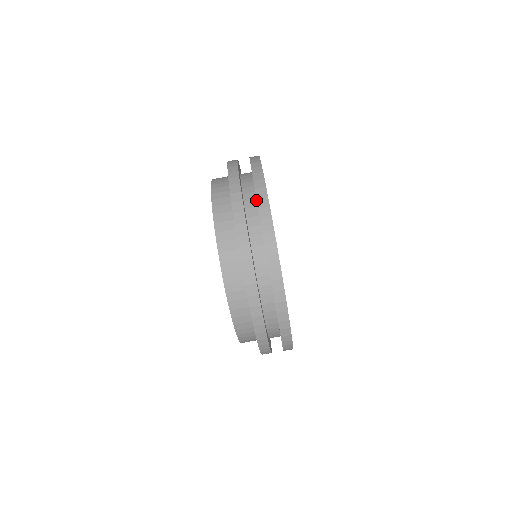
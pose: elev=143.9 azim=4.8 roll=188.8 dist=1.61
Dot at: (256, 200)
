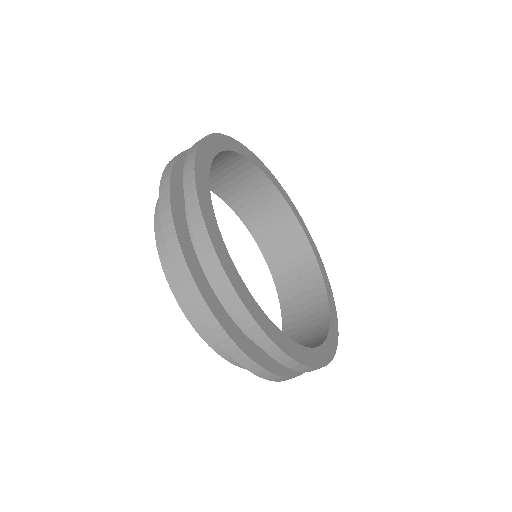
Dot at: (224, 157)
